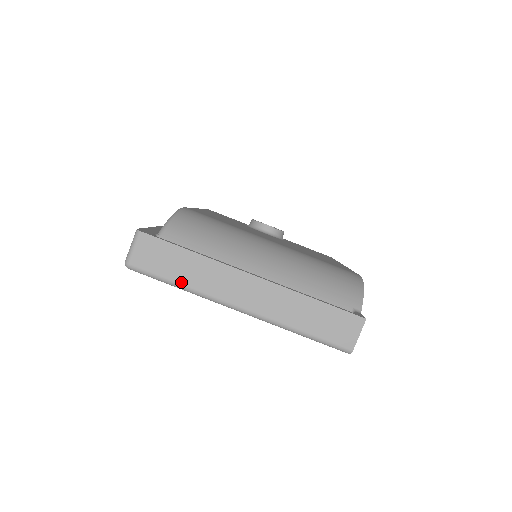
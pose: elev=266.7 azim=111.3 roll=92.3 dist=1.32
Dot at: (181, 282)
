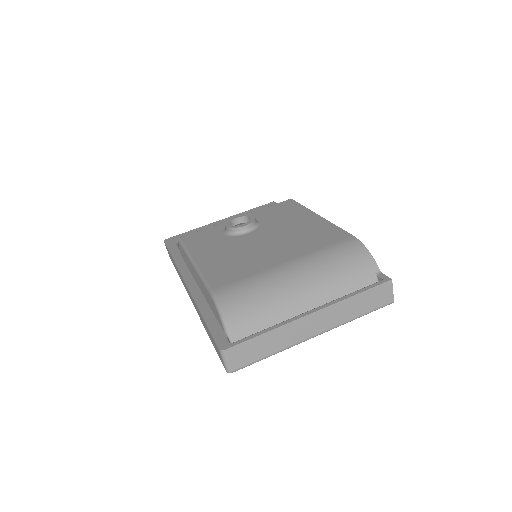
Dot at: (271, 353)
